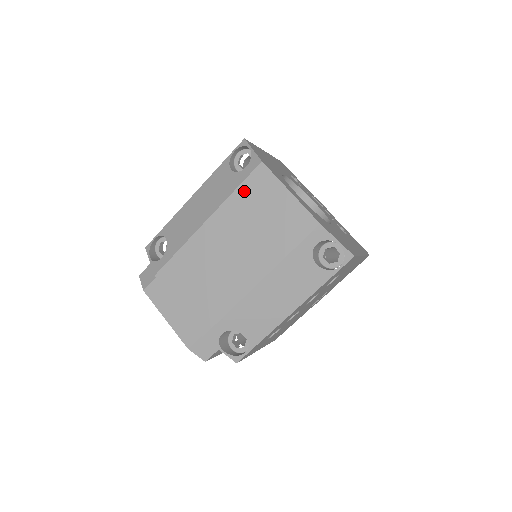
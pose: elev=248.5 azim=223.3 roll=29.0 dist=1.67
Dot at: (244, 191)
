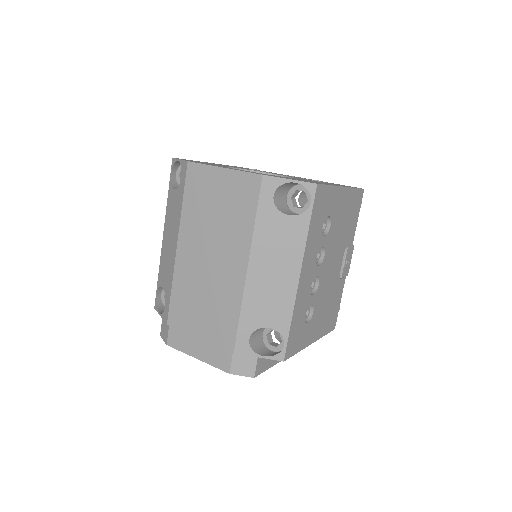
Dot at: (189, 197)
